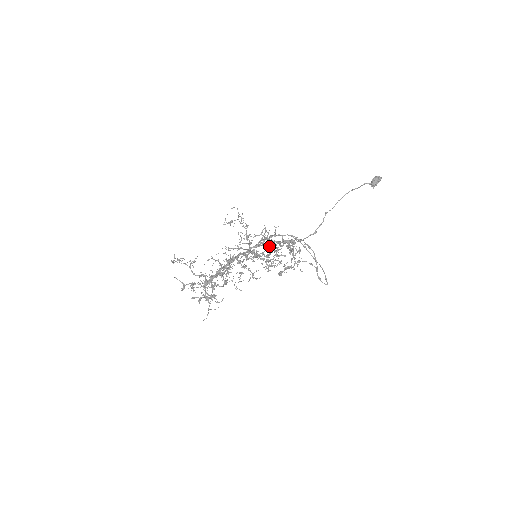
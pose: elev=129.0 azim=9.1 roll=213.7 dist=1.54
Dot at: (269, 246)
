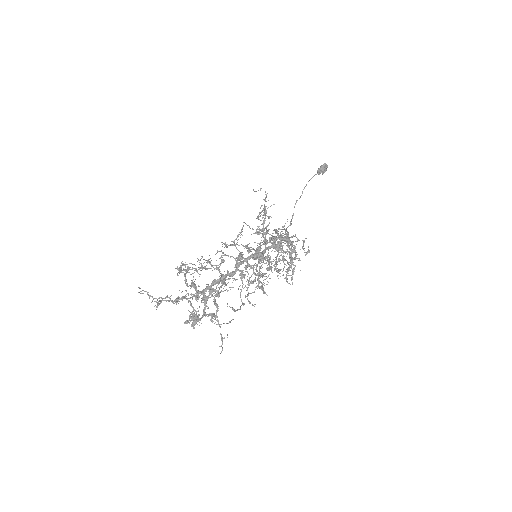
Dot at: (279, 245)
